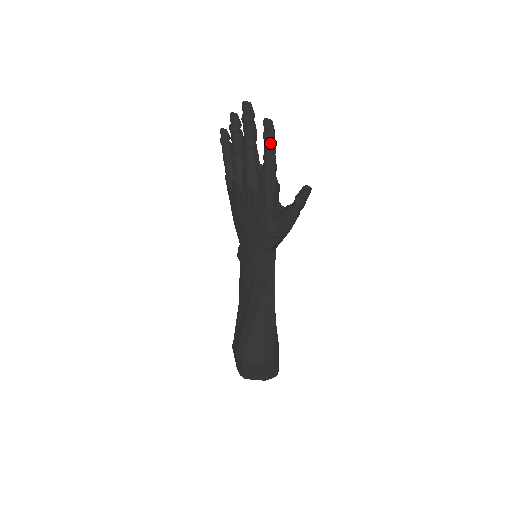
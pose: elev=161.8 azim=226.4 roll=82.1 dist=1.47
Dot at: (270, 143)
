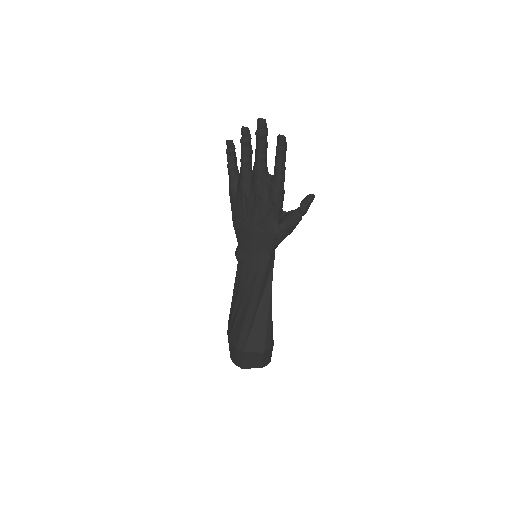
Dot at: (283, 156)
